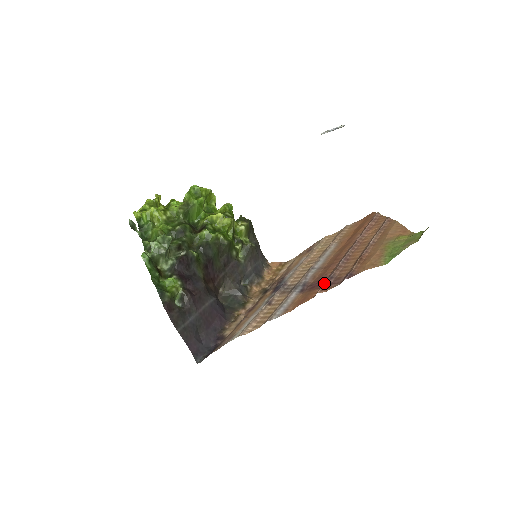
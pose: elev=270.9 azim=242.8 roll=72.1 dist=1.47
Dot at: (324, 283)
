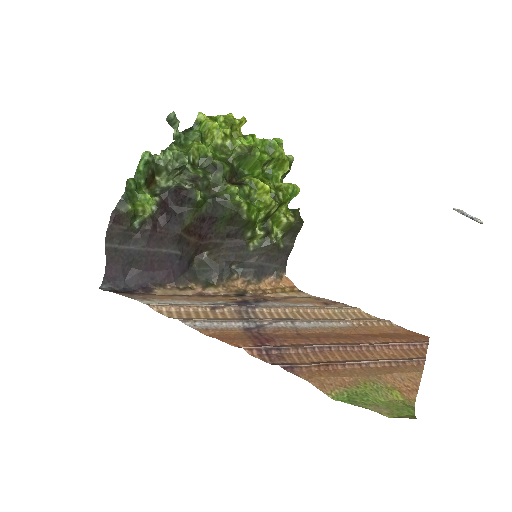
Dot at: (263, 346)
